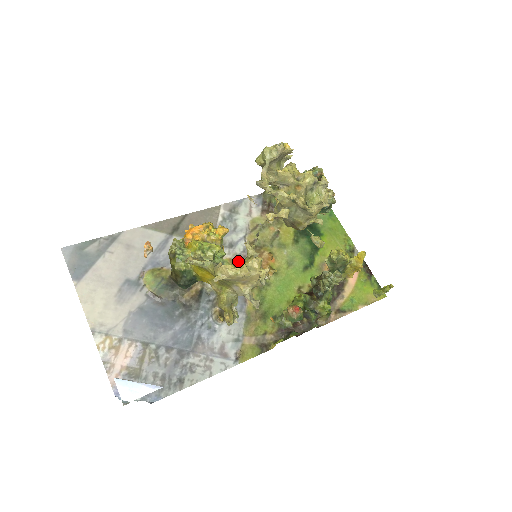
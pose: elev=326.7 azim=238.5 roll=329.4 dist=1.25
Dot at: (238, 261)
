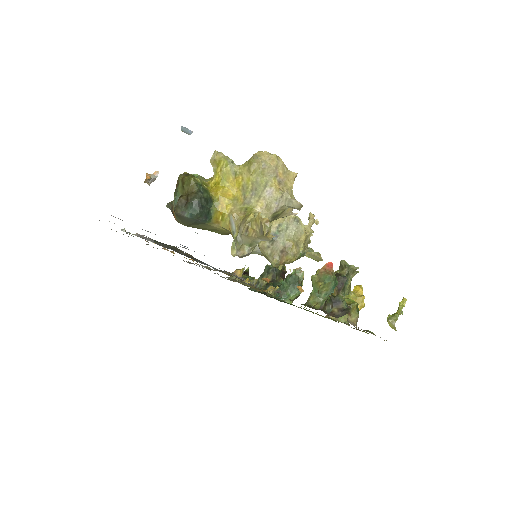
Dot at: occluded
